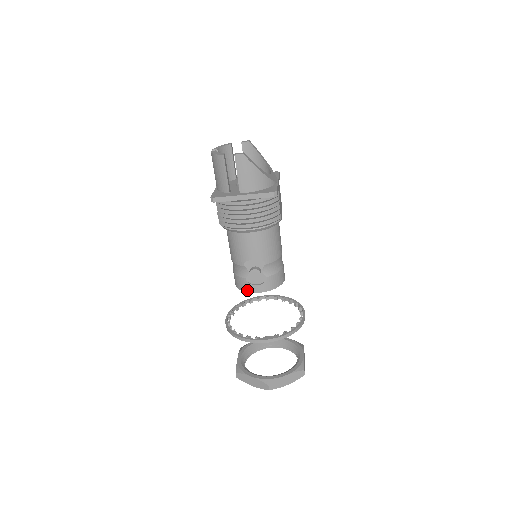
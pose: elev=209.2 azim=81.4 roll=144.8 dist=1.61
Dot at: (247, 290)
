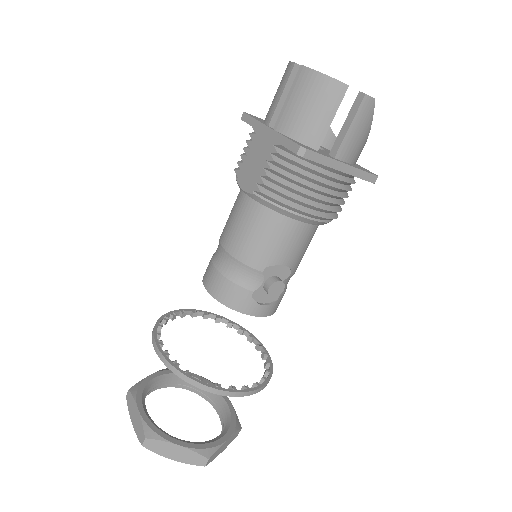
Dot at: (244, 310)
